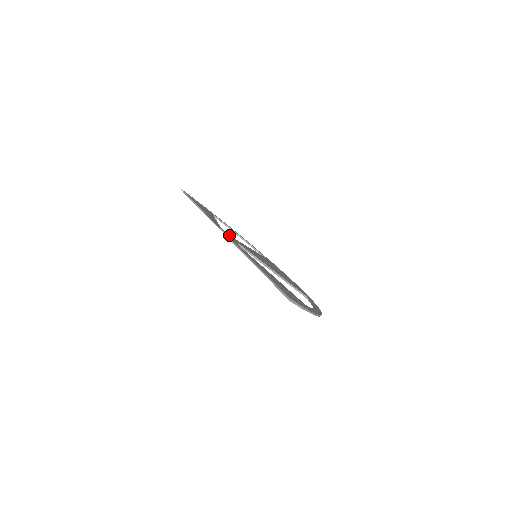
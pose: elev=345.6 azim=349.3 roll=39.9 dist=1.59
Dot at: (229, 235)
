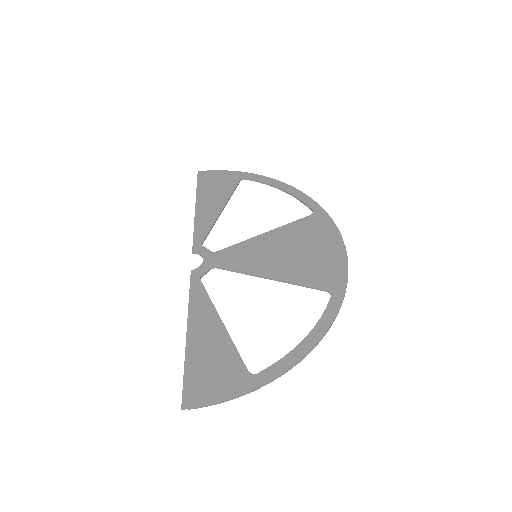
Dot at: (205, 256)
